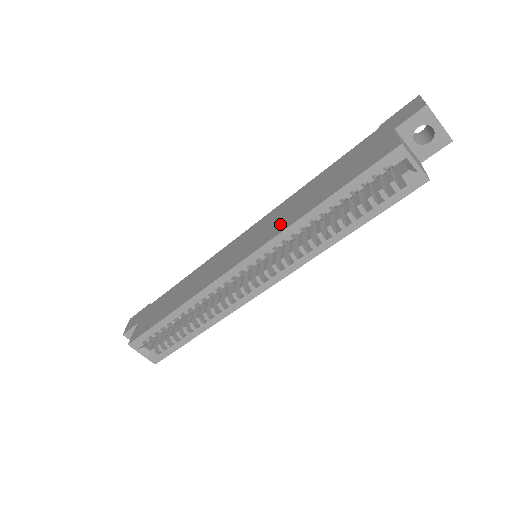
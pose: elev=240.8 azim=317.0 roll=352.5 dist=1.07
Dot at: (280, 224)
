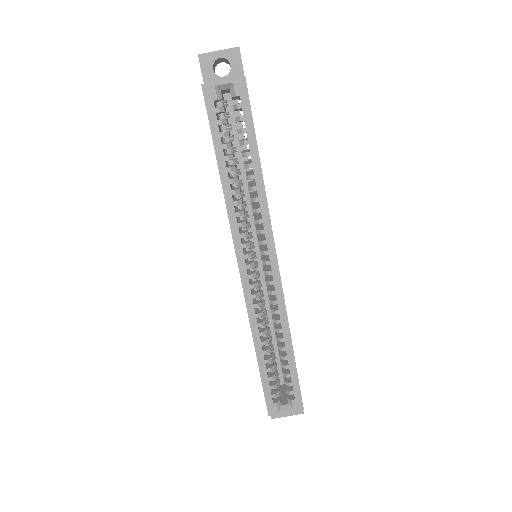
Dot at: occluded
